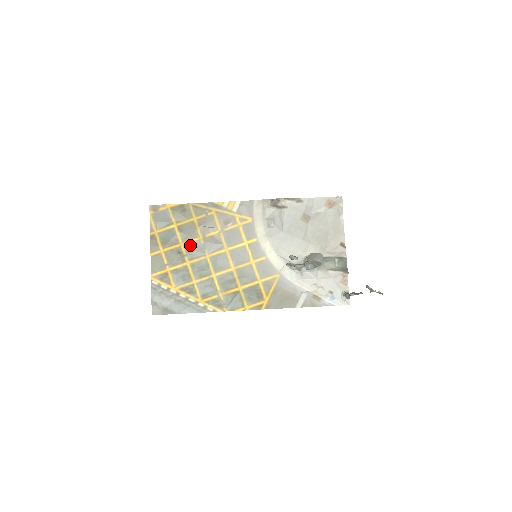
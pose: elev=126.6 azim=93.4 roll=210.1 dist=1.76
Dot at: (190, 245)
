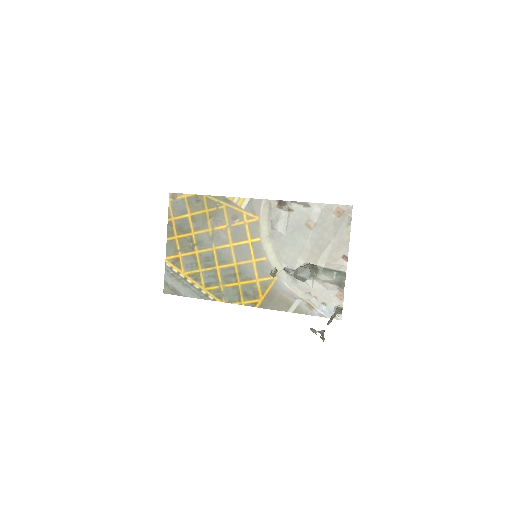
Dot at: (200, 235)
